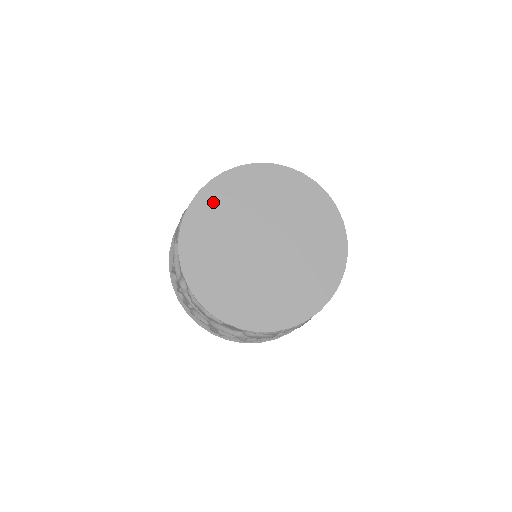
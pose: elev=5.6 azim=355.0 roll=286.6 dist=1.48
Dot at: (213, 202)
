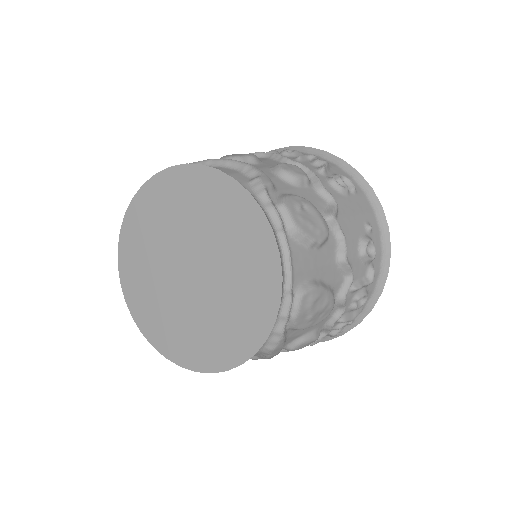
Dot at: (163, 193)
